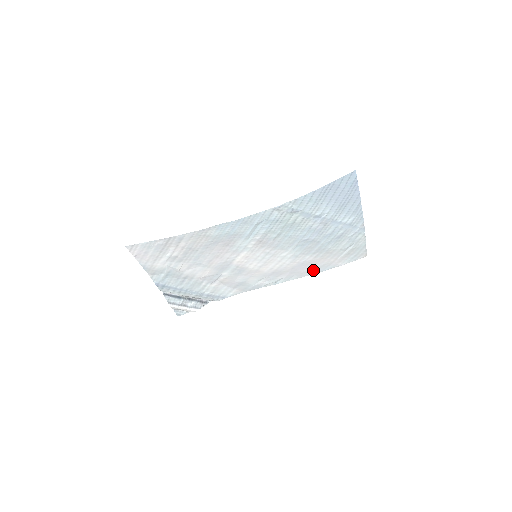
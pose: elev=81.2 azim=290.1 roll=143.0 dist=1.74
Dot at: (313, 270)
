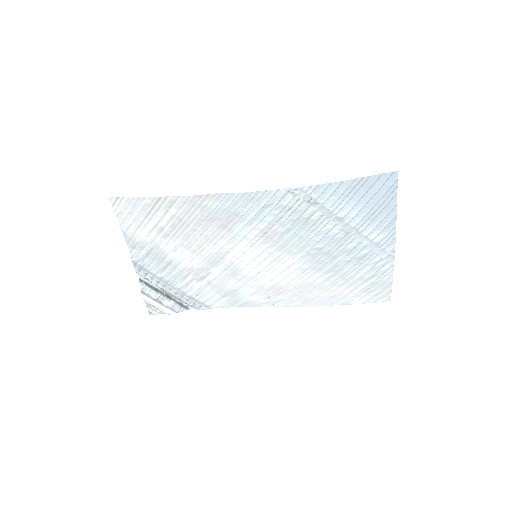
Dot at: (321, 299)
